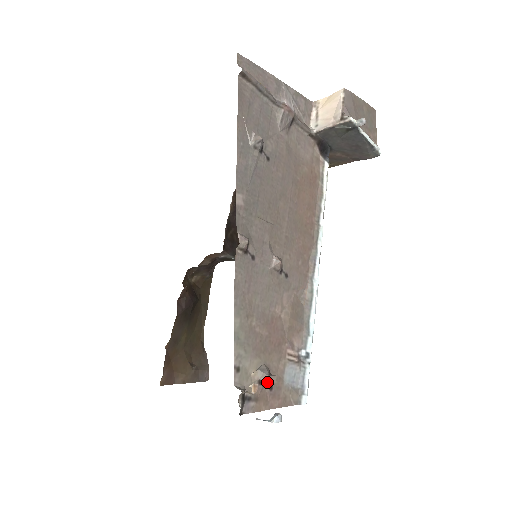
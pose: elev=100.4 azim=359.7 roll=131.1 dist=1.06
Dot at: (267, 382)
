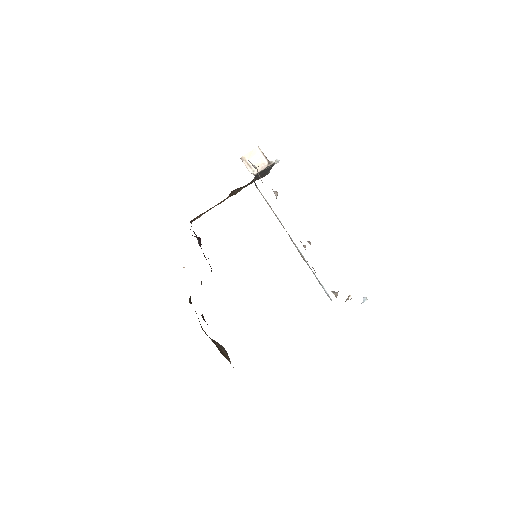
Dot at: occluded
